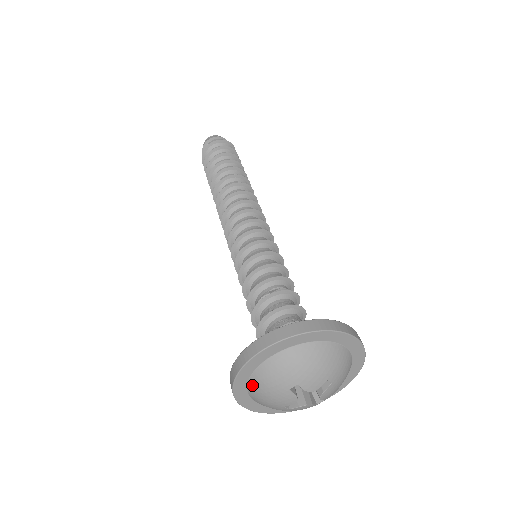
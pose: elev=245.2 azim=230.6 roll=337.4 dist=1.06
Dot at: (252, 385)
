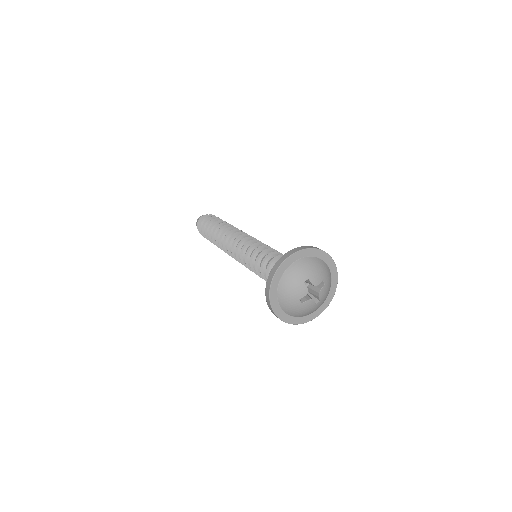
Dot at: (281, 284)
